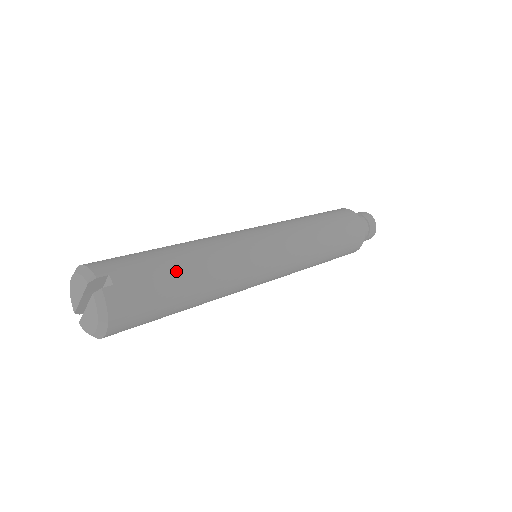
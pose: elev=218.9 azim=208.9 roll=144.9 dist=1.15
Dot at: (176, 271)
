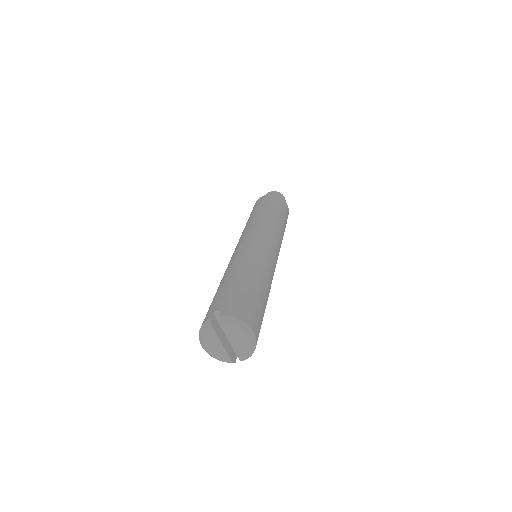
Dot at: (234, 282)
